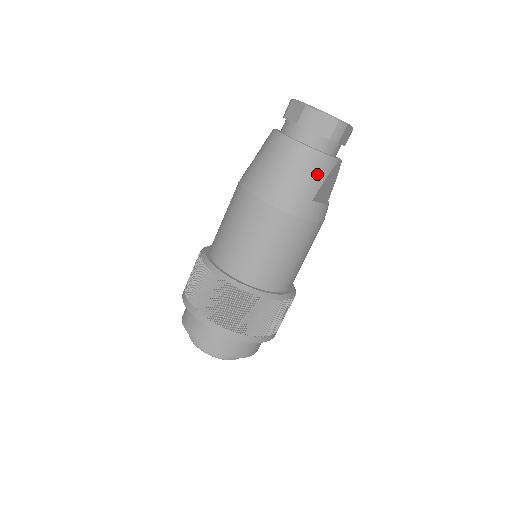
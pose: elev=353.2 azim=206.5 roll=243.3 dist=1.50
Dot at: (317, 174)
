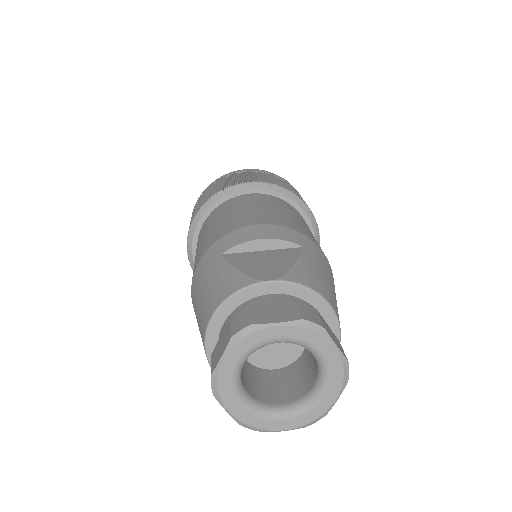
Dot at: occluded
